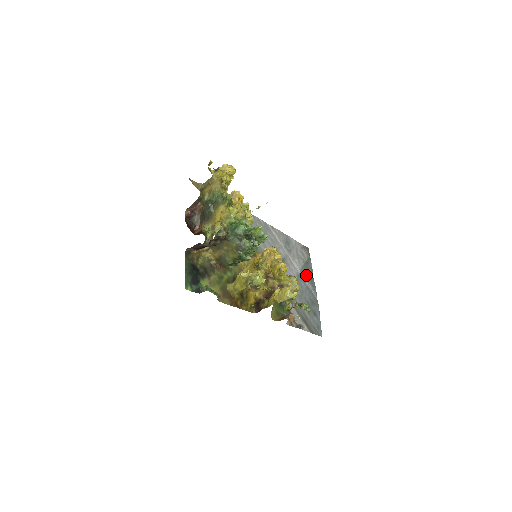
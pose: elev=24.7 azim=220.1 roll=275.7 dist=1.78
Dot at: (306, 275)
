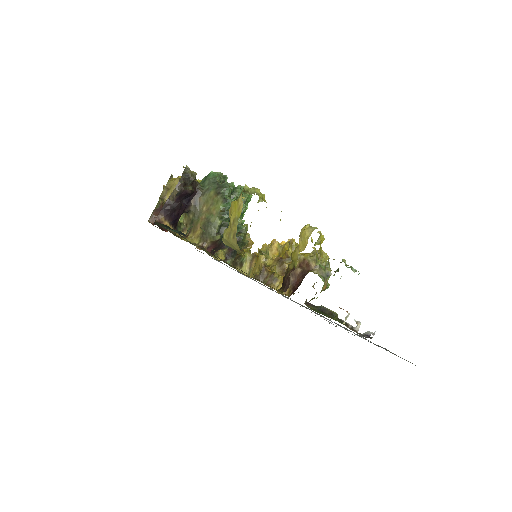
Dot at: occluded
